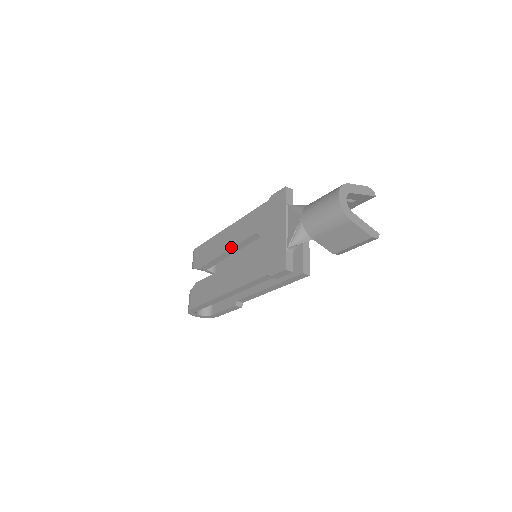
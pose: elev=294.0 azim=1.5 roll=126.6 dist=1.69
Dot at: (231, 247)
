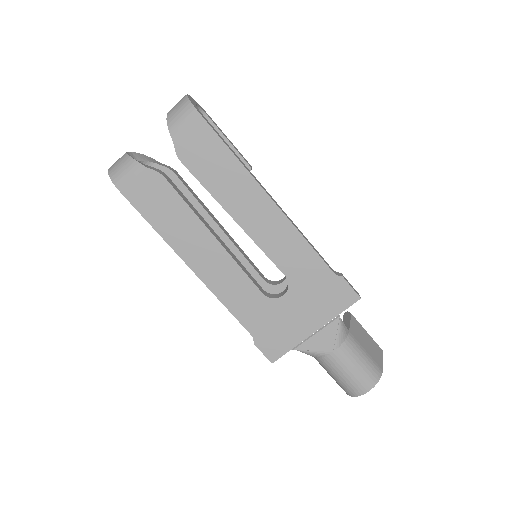
Dot at: (249, 234)
